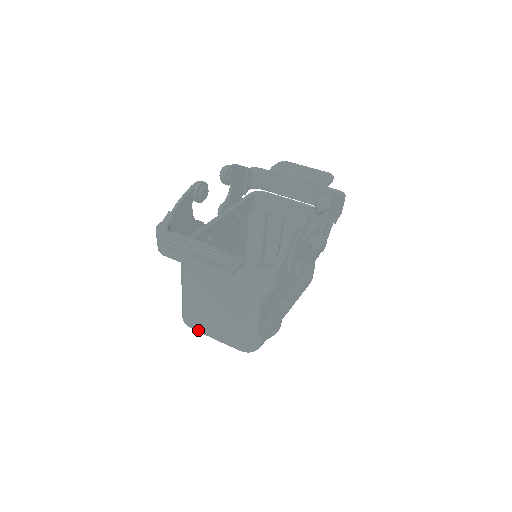
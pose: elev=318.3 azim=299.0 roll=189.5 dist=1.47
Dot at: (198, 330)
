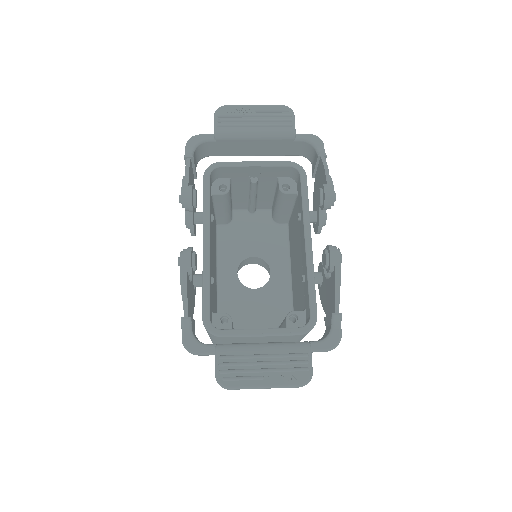
Dot at: occluded
